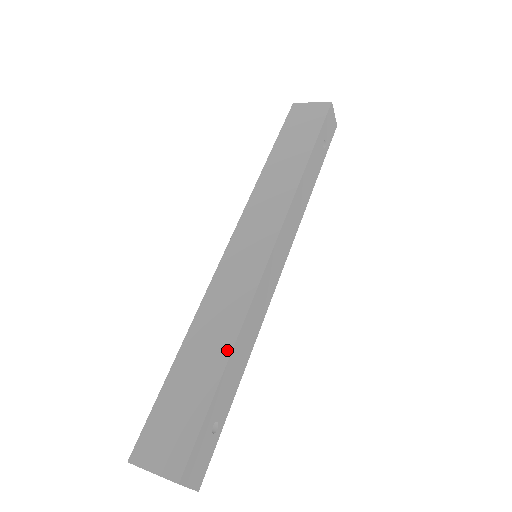
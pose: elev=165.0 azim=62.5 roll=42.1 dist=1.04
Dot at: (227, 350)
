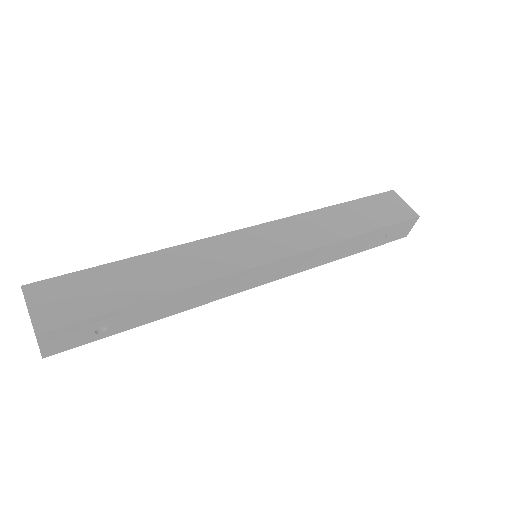
Dot at: (167, 290)
